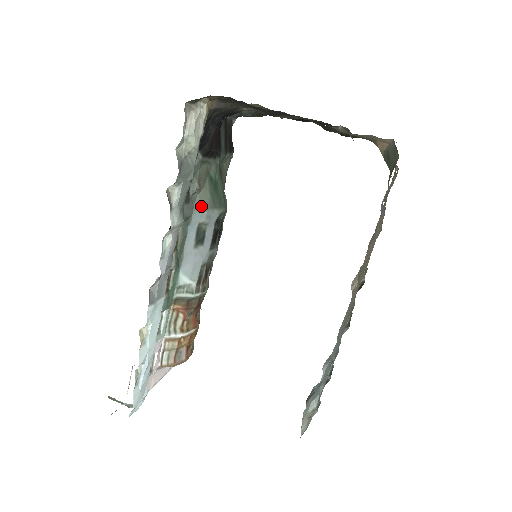
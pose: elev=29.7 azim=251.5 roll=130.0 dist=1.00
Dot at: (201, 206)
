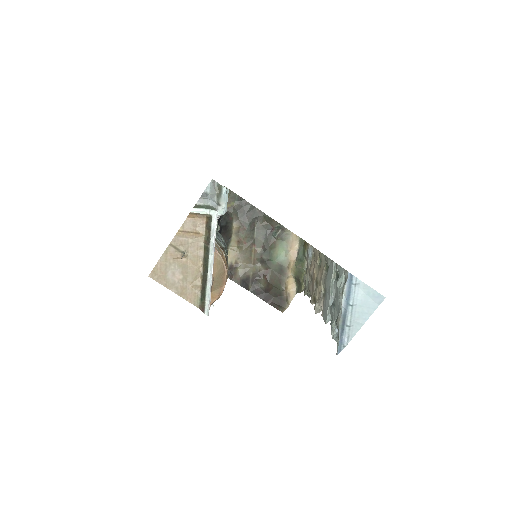
Dot at: (220, 234)
